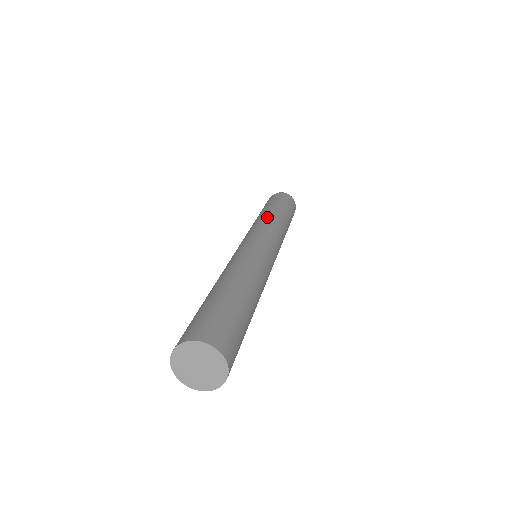
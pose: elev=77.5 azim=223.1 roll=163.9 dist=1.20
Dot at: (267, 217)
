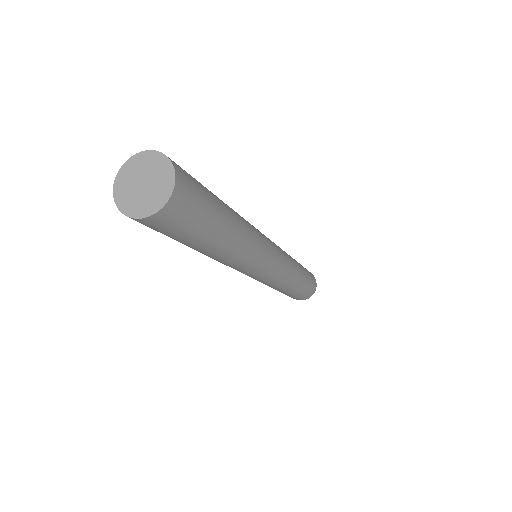
Dot at: occluded
